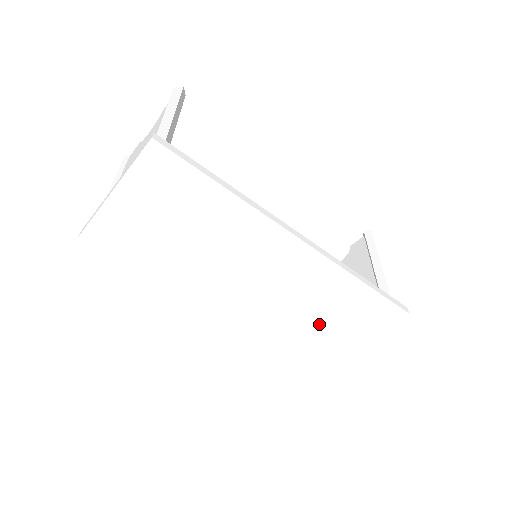
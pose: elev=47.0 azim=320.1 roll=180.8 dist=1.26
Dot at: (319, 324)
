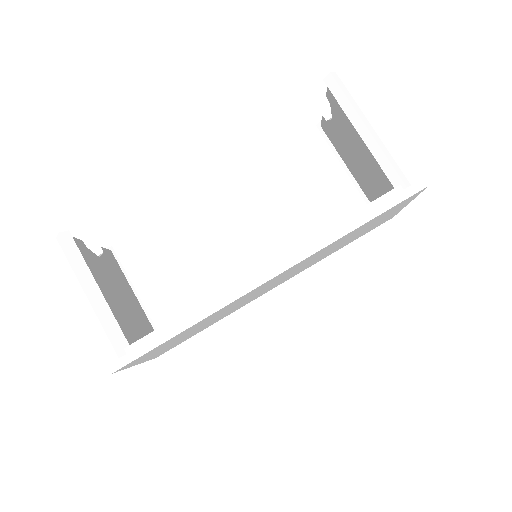
Dot at: occluded
